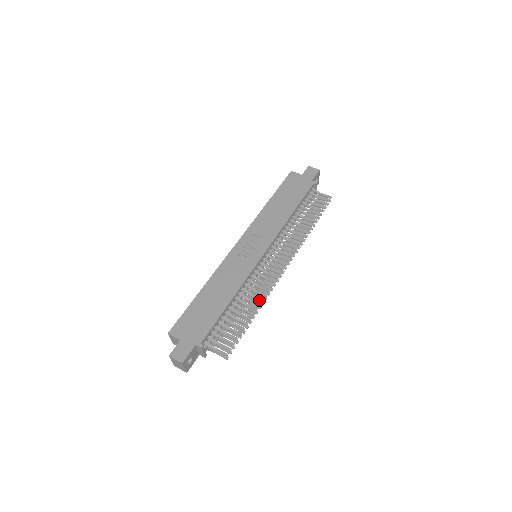
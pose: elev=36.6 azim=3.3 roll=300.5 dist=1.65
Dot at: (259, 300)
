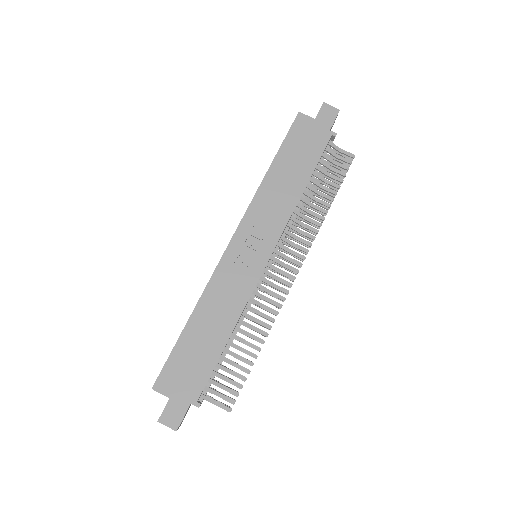
Dot at: (265, 327)
